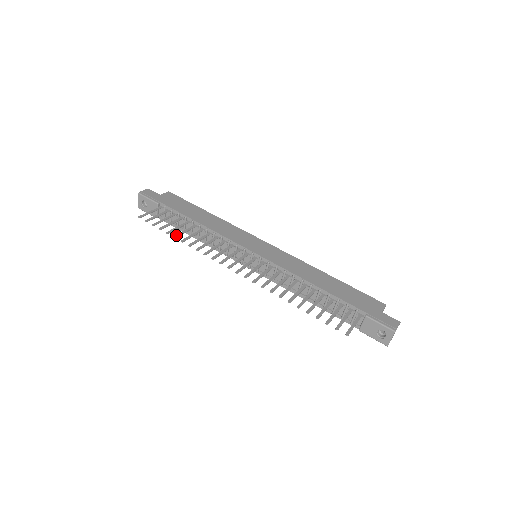
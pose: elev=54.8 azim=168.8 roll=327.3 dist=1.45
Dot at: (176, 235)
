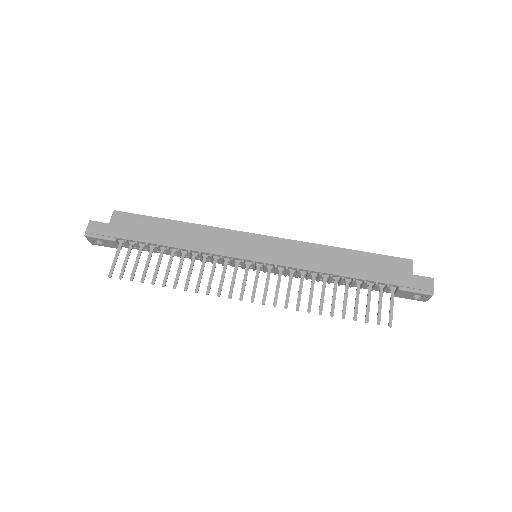
Dot at: (163, 282)
